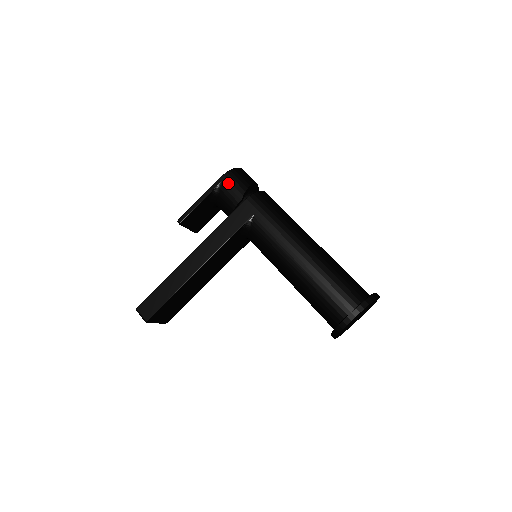
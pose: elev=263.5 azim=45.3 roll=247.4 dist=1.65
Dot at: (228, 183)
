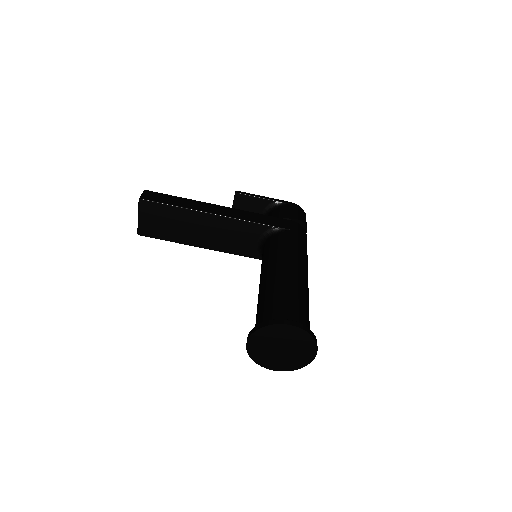
Dot at: (293, 207)
